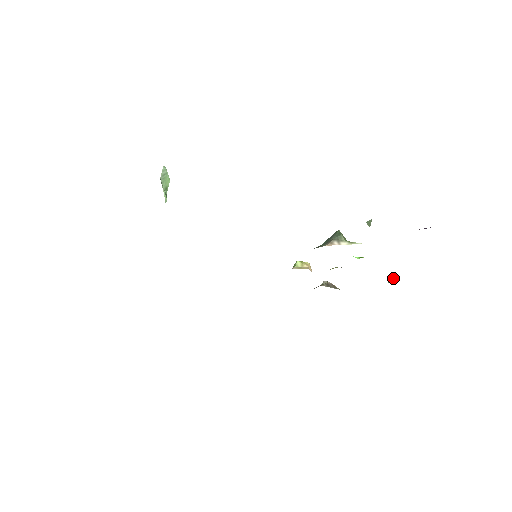
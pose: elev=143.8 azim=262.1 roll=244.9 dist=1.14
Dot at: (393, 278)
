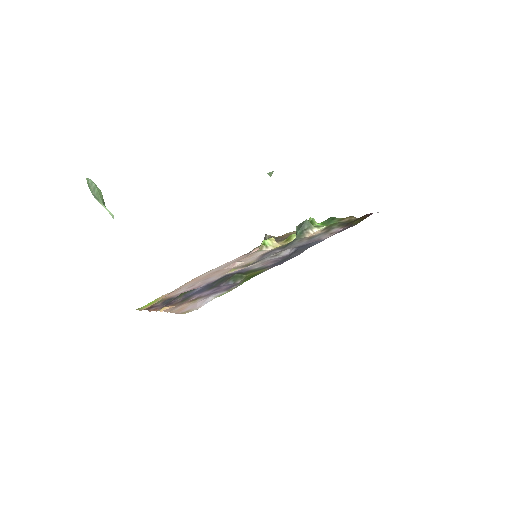
Dot at: (310, 220)
